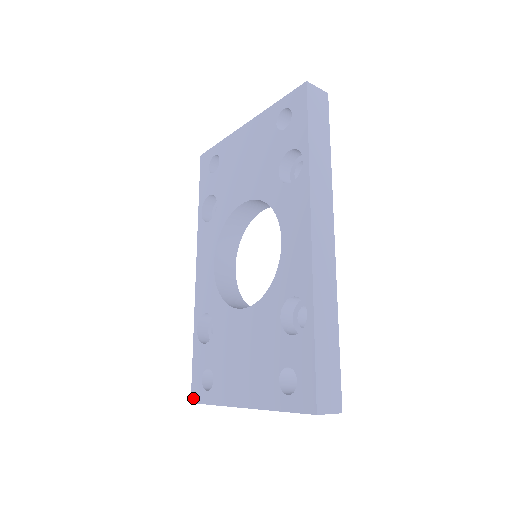
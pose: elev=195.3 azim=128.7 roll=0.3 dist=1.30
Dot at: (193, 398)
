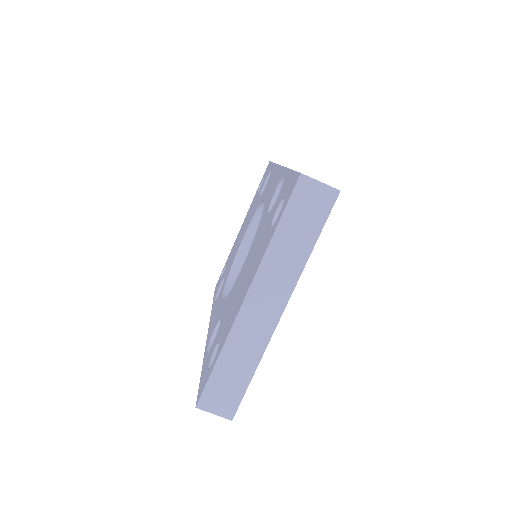
Dot at: (198, 398)
